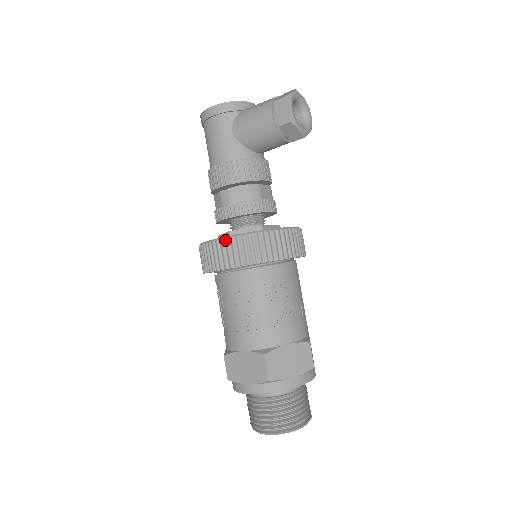
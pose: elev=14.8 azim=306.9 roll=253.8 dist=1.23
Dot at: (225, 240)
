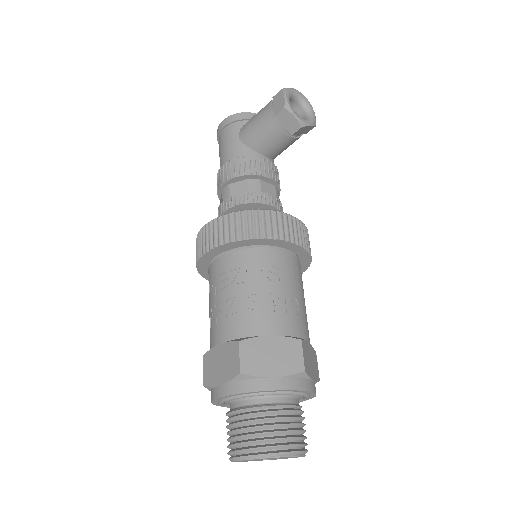
Dot at: (213, 221)
